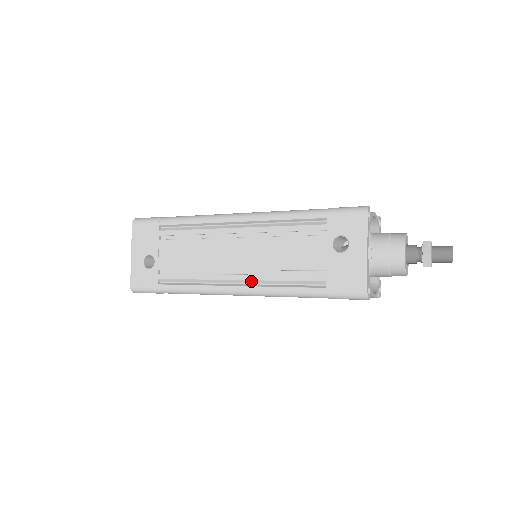
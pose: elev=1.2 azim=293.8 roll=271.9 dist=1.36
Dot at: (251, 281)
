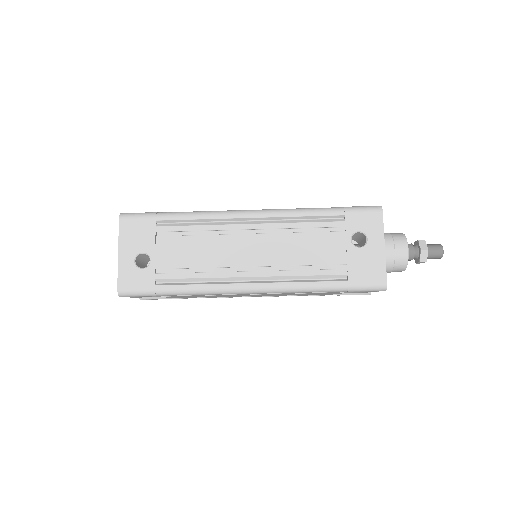
Dot at: (268, 277)
